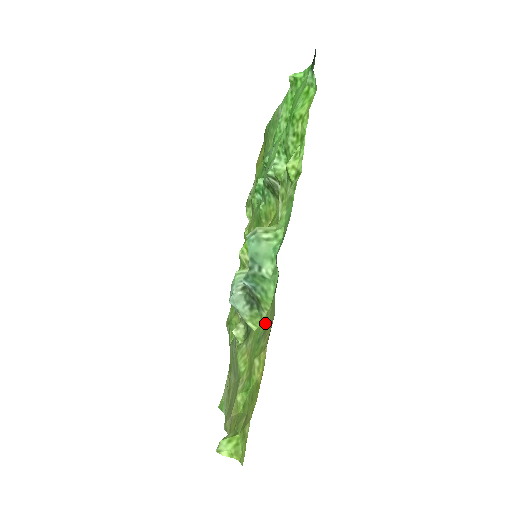
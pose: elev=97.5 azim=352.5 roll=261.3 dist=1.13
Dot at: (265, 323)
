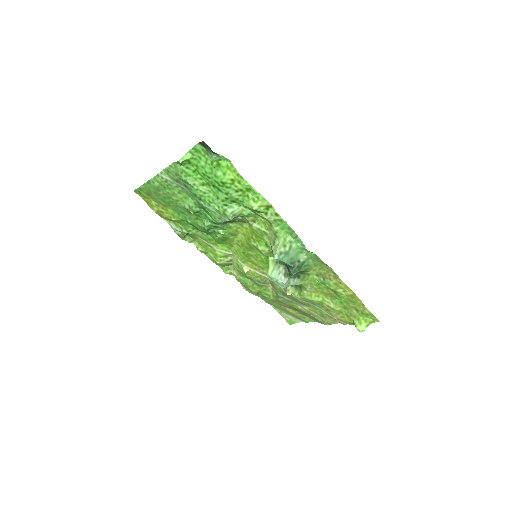
Dot at: (317, 274)
